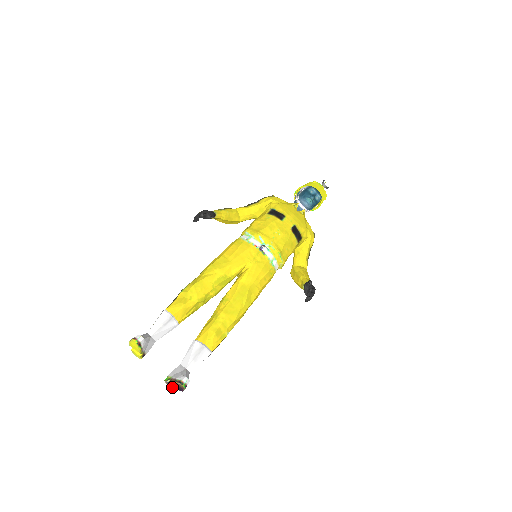
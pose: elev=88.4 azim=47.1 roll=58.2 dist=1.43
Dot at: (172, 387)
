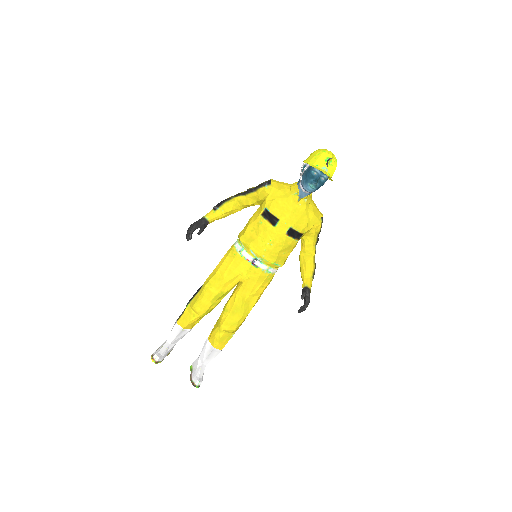
Dot at: occluded
